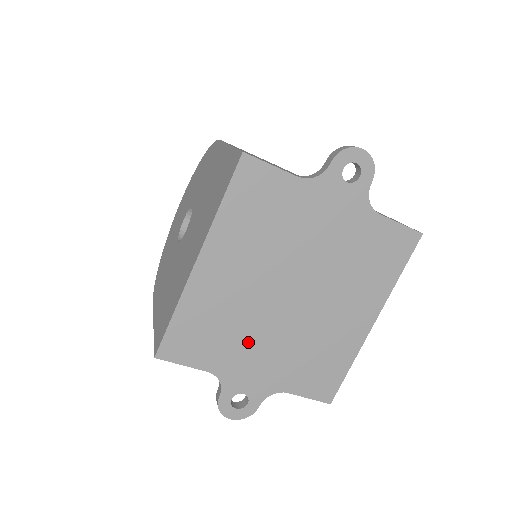
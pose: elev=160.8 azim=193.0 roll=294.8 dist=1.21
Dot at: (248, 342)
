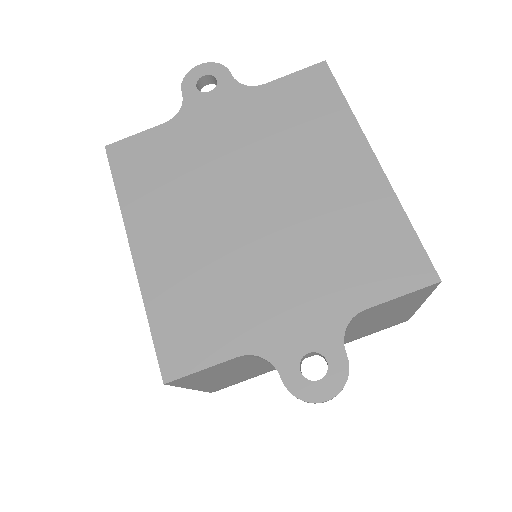
Dot at: (253, 287)
